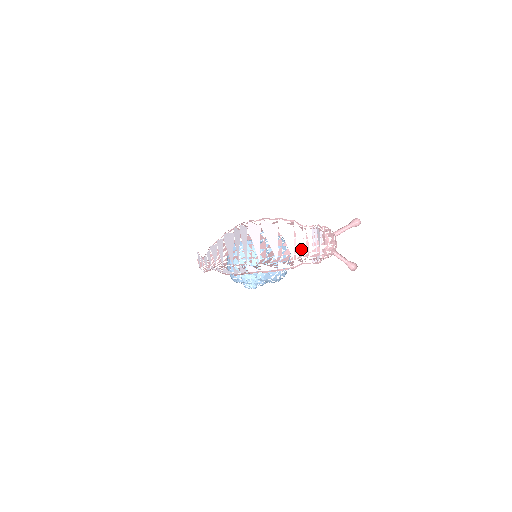
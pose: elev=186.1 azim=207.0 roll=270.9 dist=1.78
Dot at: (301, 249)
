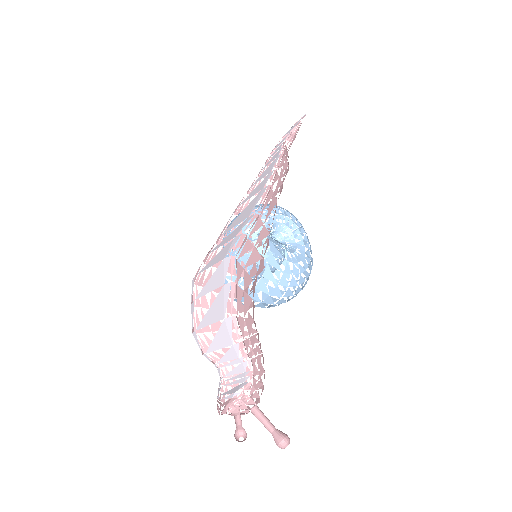
Dot at: (221, 360)
